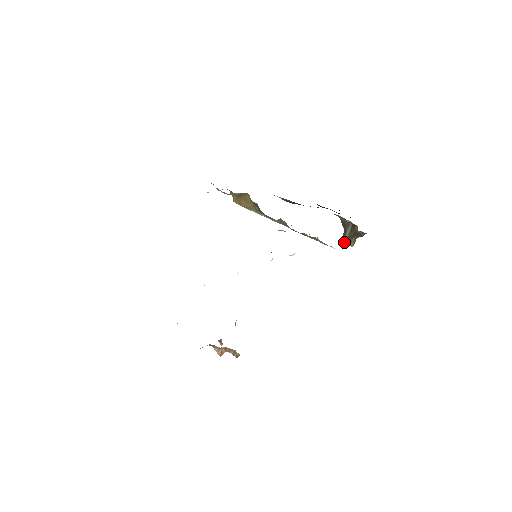
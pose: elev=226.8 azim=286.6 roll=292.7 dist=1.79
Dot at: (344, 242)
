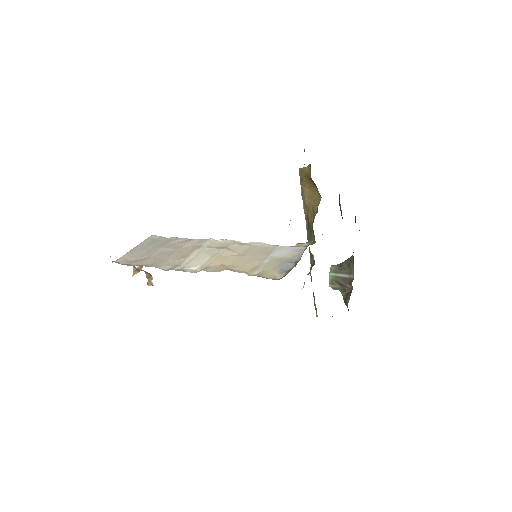
Dot at: (330, 273)
